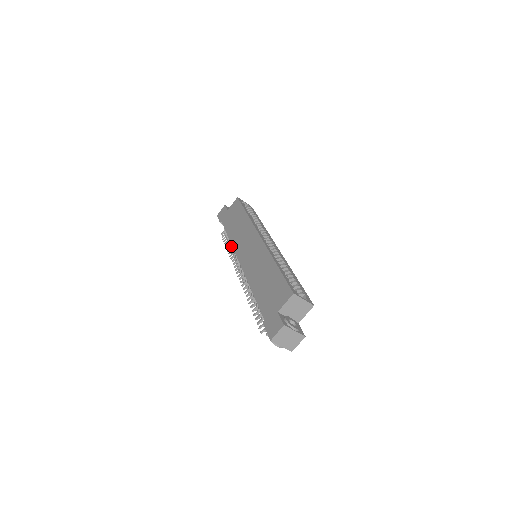
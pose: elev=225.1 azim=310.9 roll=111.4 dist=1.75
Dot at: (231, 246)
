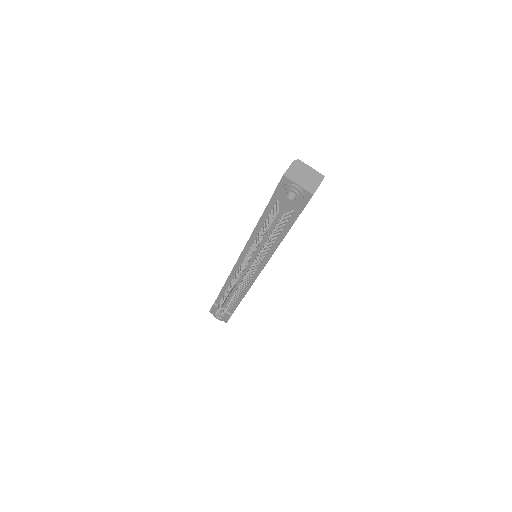
Dot at: occluded
